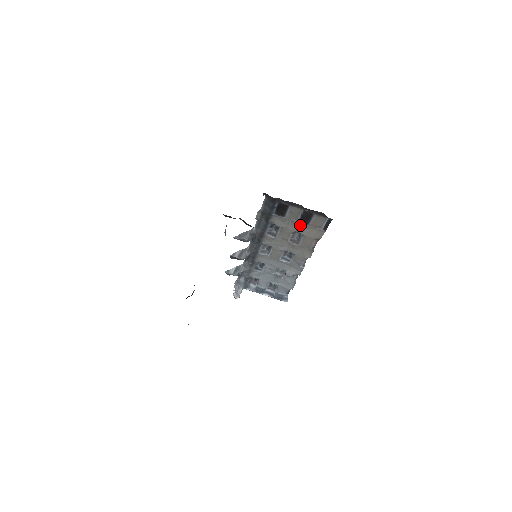
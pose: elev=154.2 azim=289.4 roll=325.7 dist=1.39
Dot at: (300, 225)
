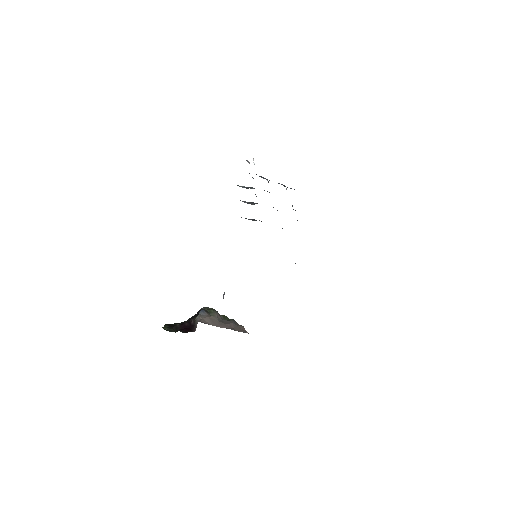
Dot at: occluded
